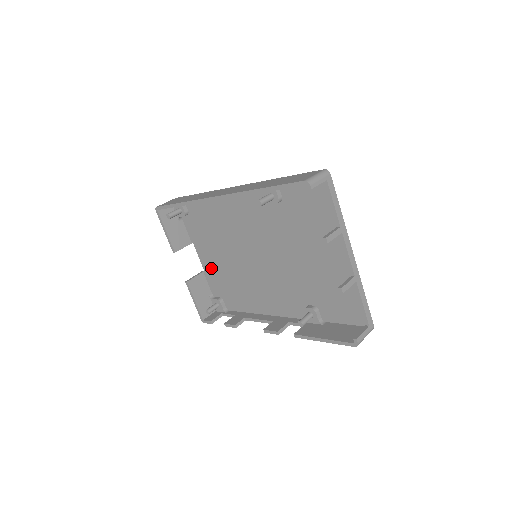
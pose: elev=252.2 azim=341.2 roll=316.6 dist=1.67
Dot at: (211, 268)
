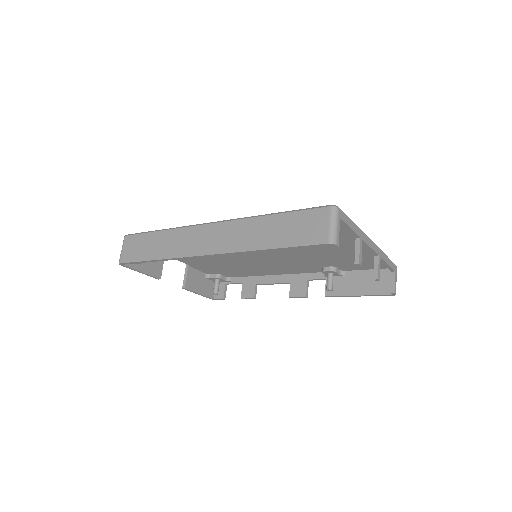
Dot at: (198, 264)
